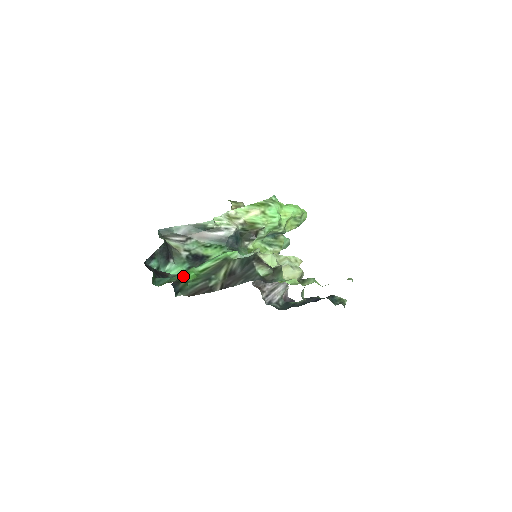
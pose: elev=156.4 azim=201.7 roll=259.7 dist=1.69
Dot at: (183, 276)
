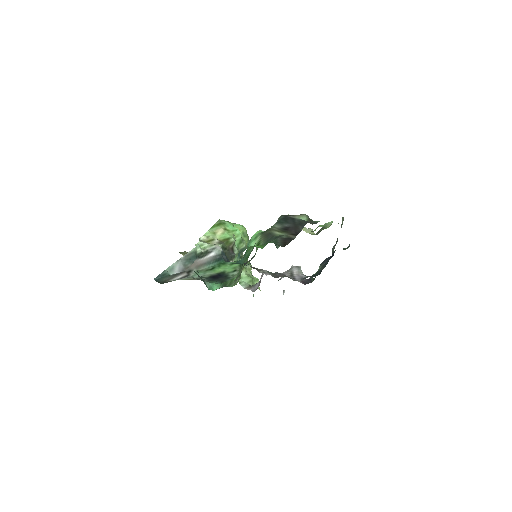
Dot at: occluded
